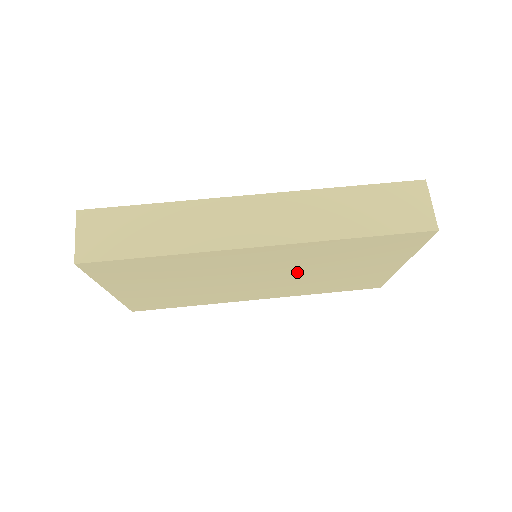
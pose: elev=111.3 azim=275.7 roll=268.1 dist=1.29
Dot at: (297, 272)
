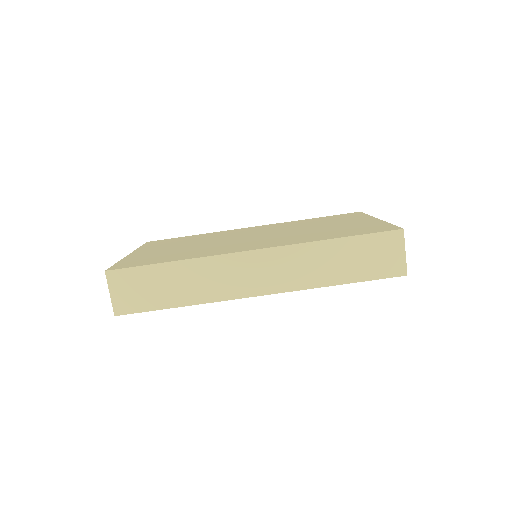
Dot at: occluded
